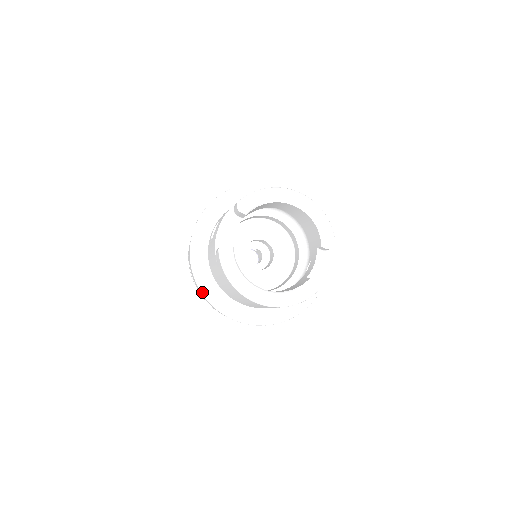
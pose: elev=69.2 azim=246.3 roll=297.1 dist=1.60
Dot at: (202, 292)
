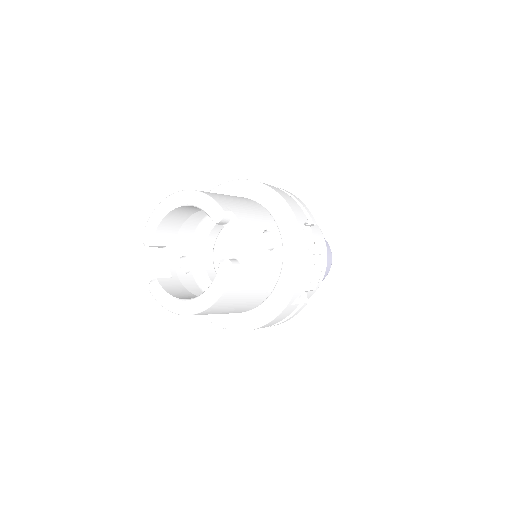
Dot at: (211, 322)
